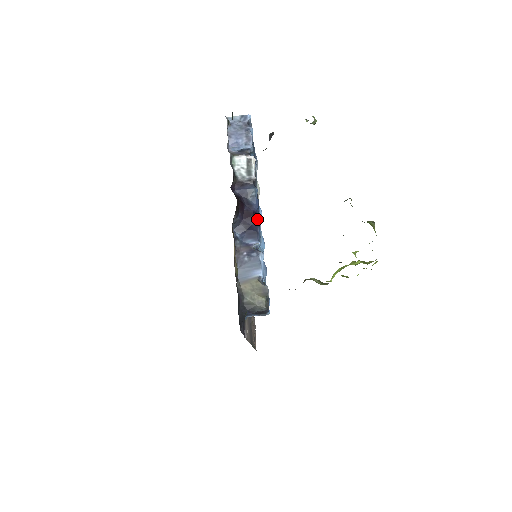
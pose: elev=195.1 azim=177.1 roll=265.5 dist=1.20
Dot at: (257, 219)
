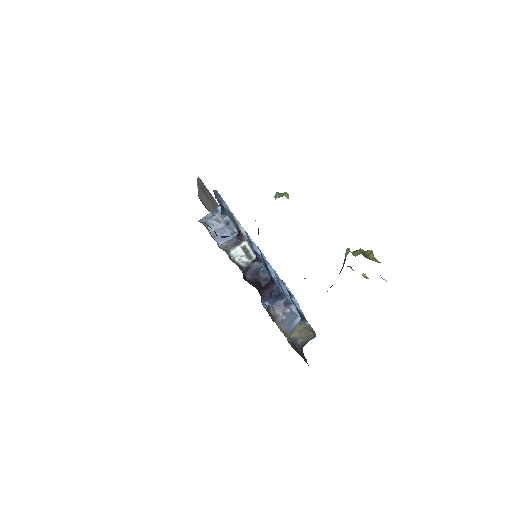
Dot at: (272, 280)
